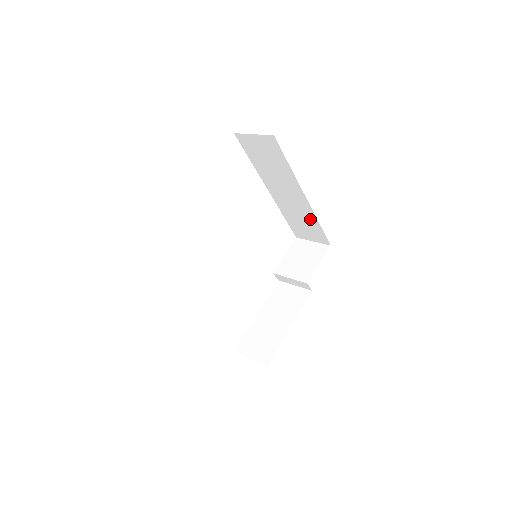
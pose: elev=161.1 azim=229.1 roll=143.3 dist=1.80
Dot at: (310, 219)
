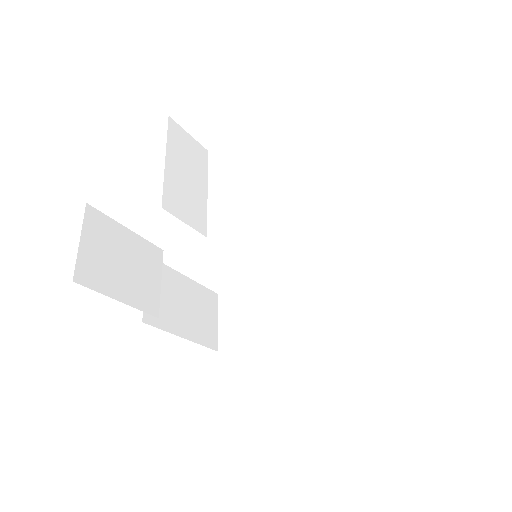
Dot at: occluded
